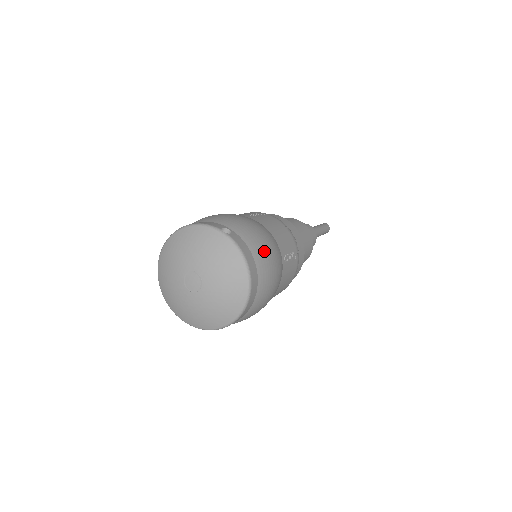
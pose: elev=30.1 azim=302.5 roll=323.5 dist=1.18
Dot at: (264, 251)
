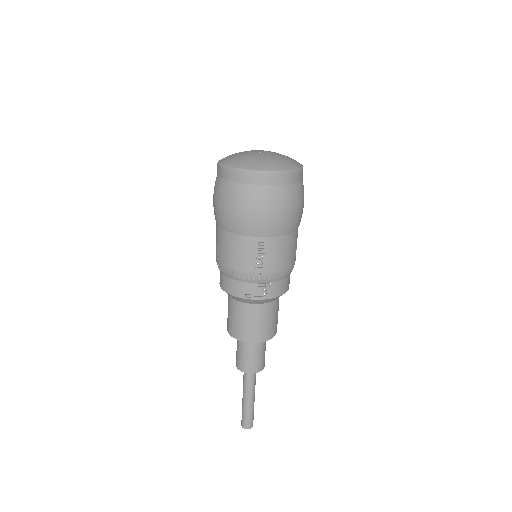
Dot at: occluded
